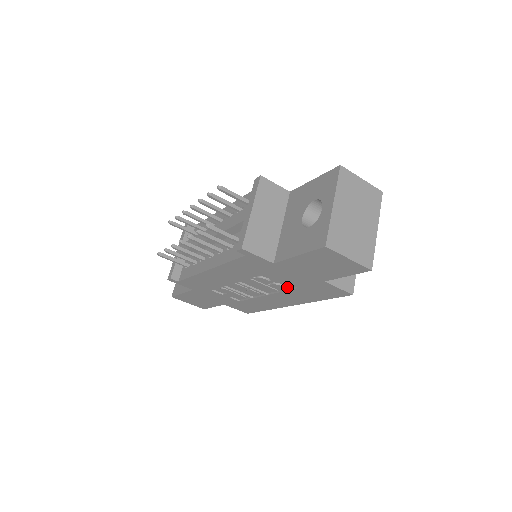
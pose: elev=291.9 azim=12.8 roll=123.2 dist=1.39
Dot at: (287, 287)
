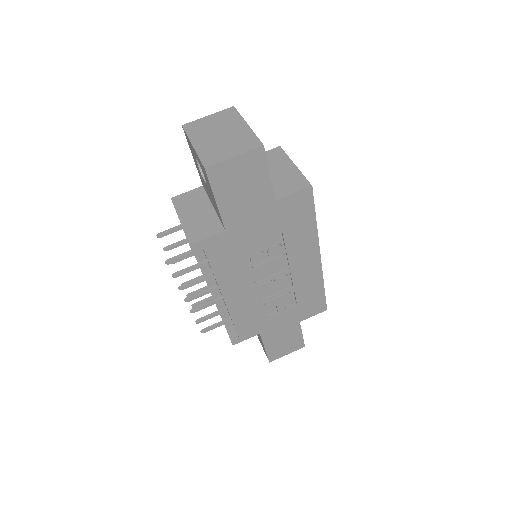
Dot at: (281, 243)
